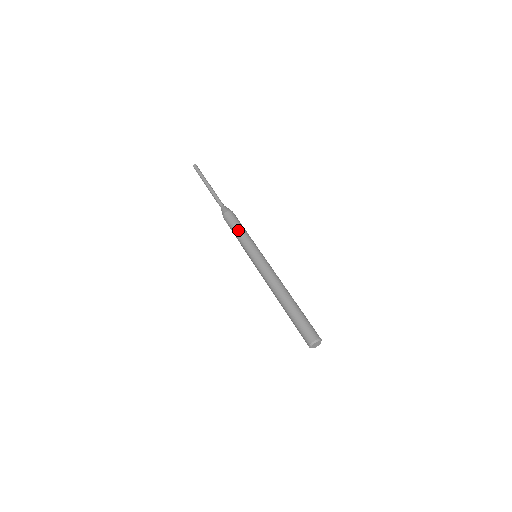
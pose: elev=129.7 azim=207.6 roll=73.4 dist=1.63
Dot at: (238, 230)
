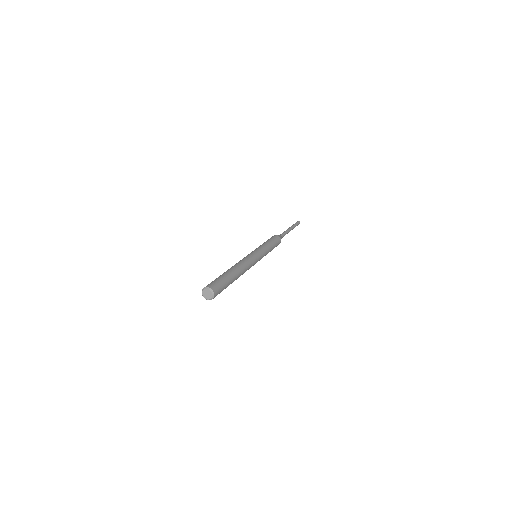
Dot at: (265, 242)
